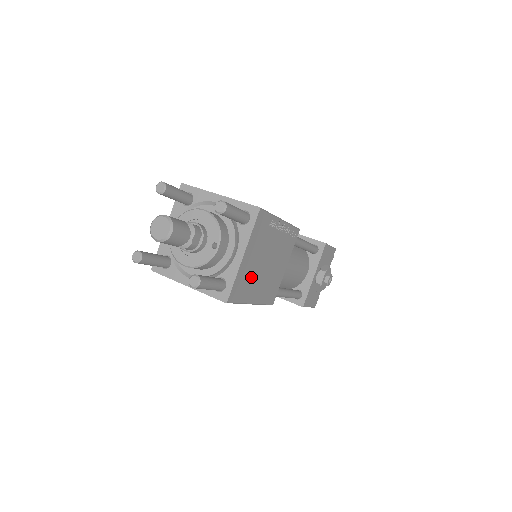
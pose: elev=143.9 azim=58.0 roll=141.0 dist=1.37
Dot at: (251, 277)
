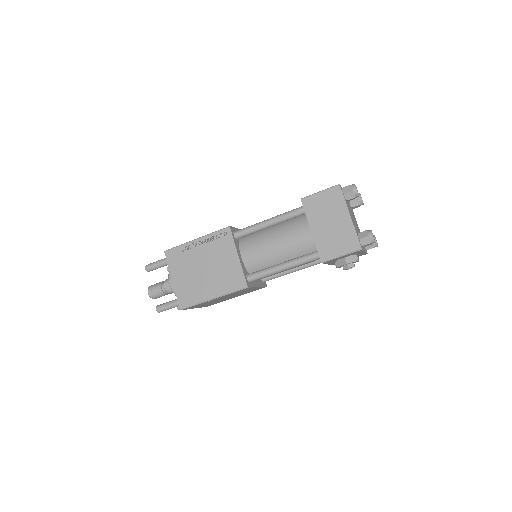
Dot at: (216, 302)
